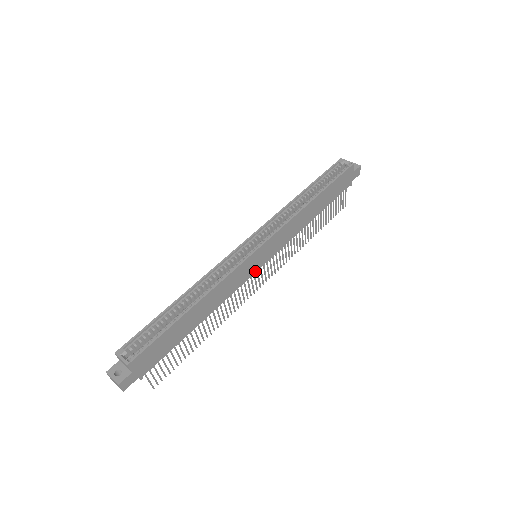
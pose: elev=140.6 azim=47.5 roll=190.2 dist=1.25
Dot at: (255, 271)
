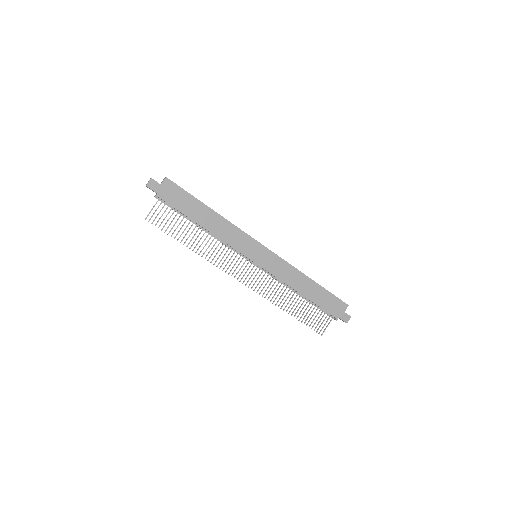
Dot at: (248, 257)
